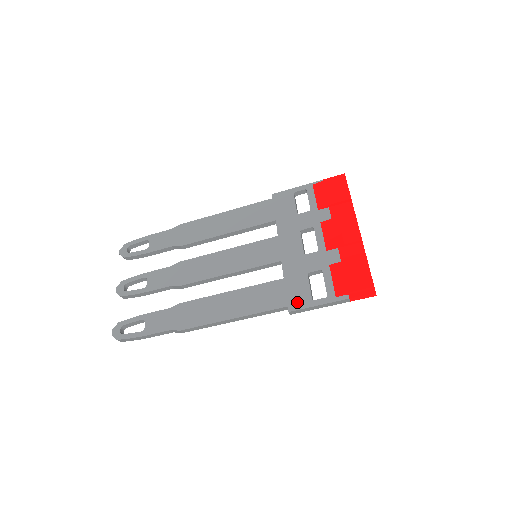
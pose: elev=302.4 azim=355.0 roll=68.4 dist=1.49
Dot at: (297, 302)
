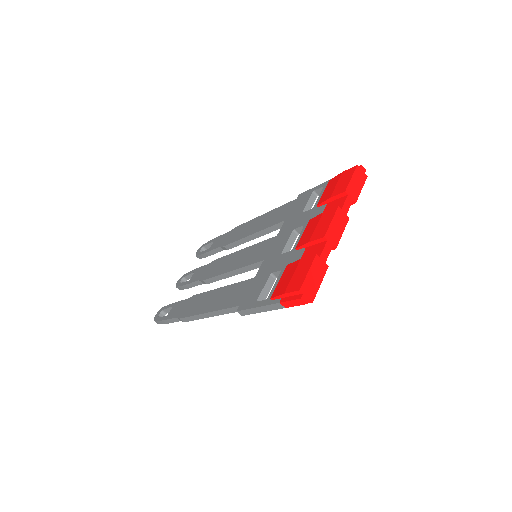
Dot at: (247, 302)
